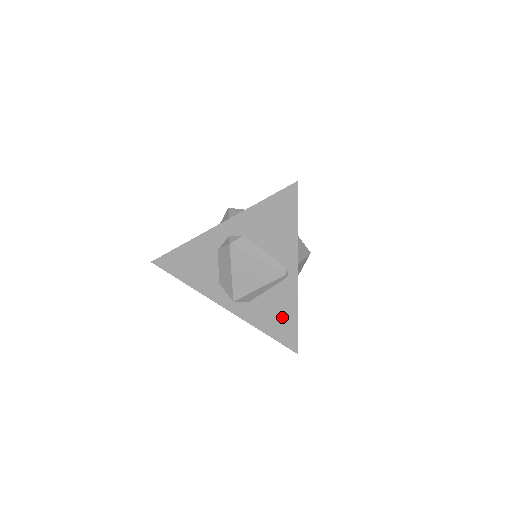
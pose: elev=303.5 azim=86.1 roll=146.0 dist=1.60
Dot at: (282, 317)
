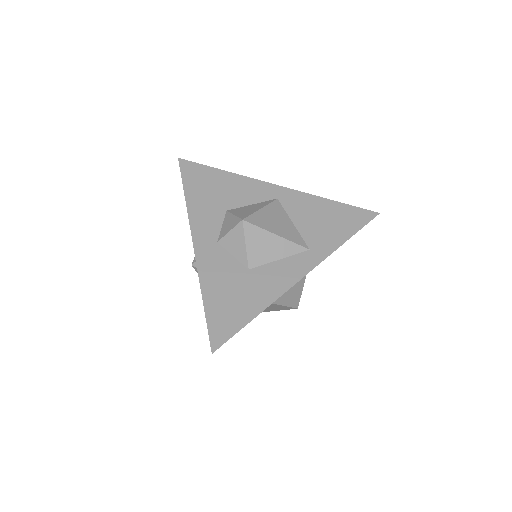
Dot at: occluded
